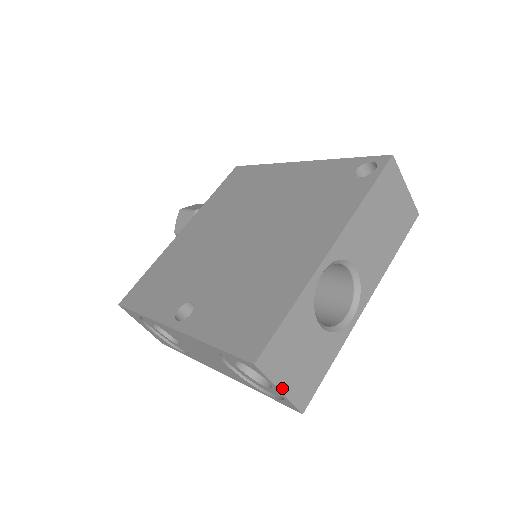
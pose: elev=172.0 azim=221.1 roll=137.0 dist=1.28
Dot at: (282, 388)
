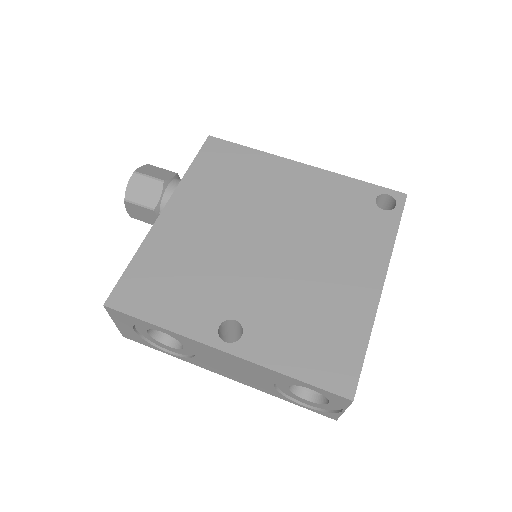
Dot at: occluded
